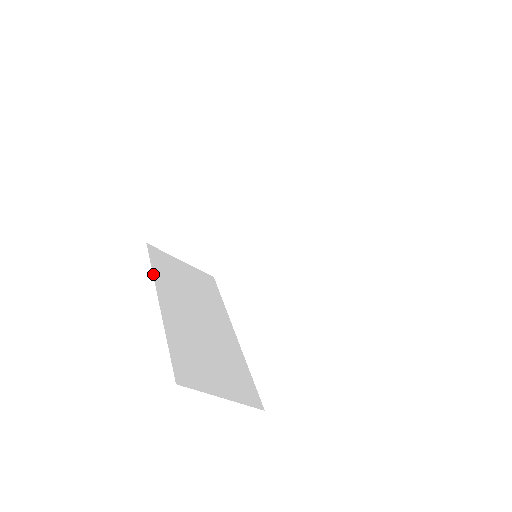
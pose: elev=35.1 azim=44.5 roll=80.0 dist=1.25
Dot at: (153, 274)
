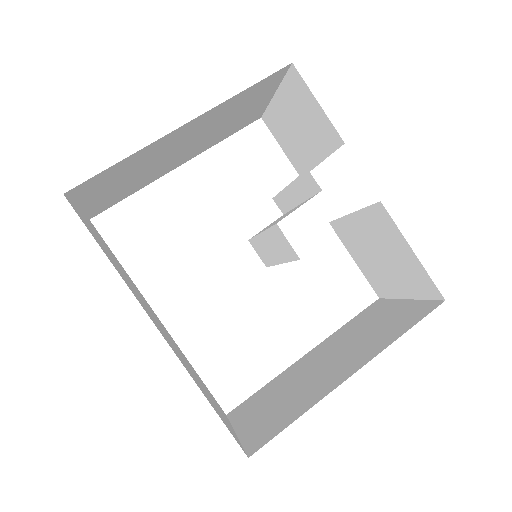
Dot at: occluded
